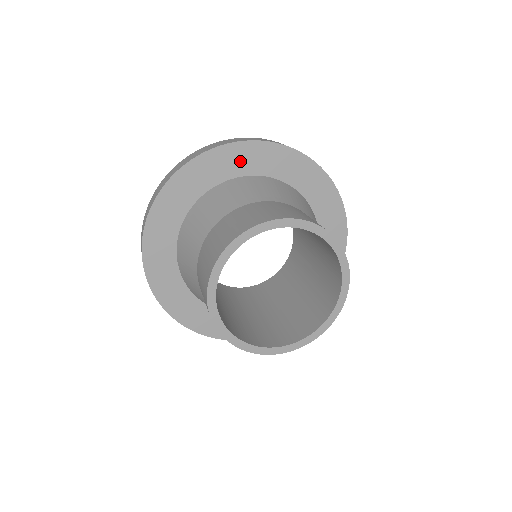
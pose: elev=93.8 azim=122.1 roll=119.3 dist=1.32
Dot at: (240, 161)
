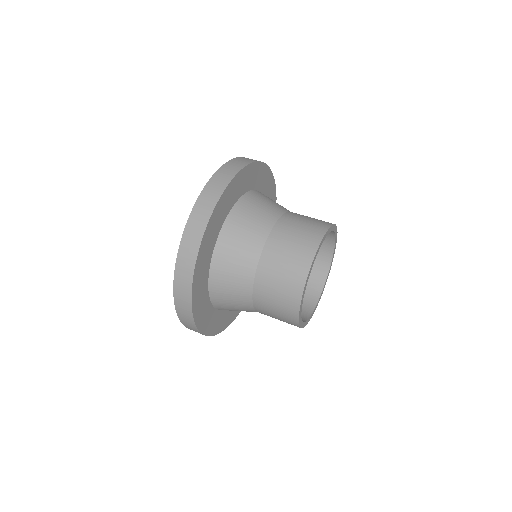
Dot at: (224, 207)
